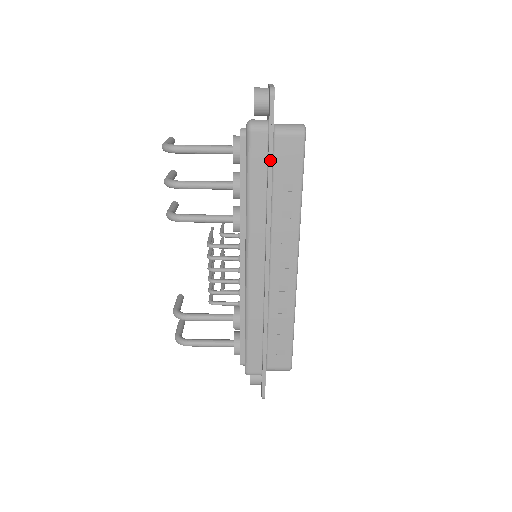
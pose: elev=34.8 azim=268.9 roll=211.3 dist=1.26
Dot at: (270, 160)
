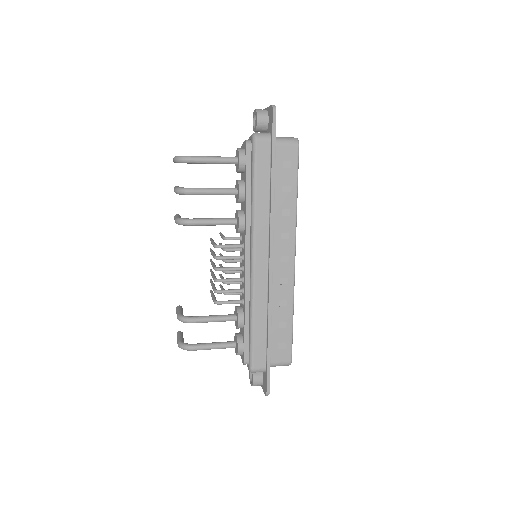
Dot at: (273, 164)
